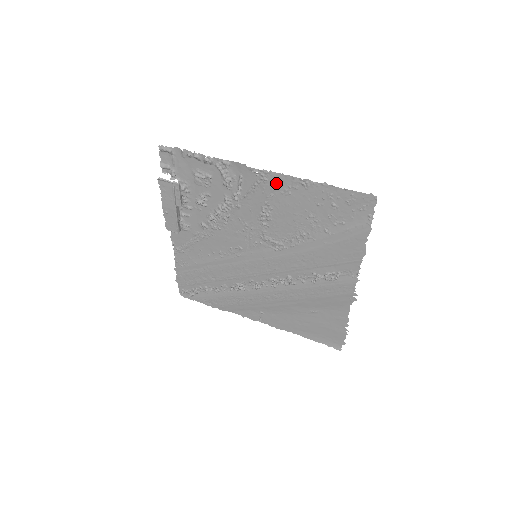
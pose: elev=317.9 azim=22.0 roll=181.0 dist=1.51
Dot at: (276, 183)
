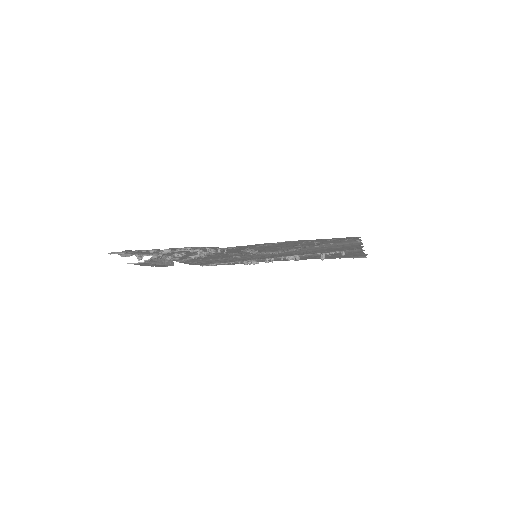
Dot at: (247, 247)
